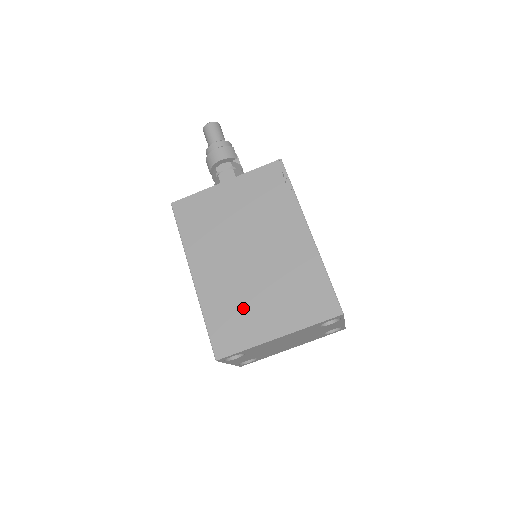
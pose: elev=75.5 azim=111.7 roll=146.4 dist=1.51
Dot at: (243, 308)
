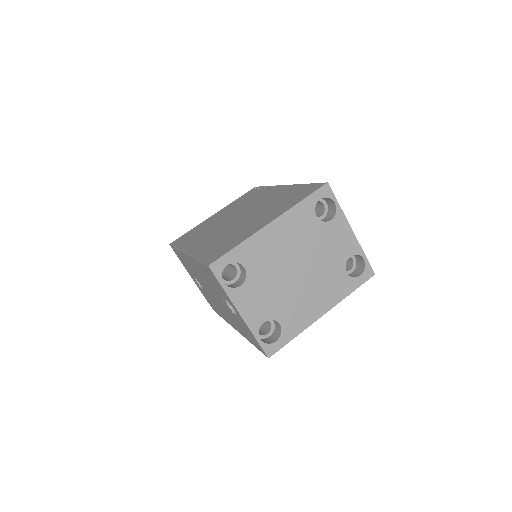
Dot at: (233, 234)
